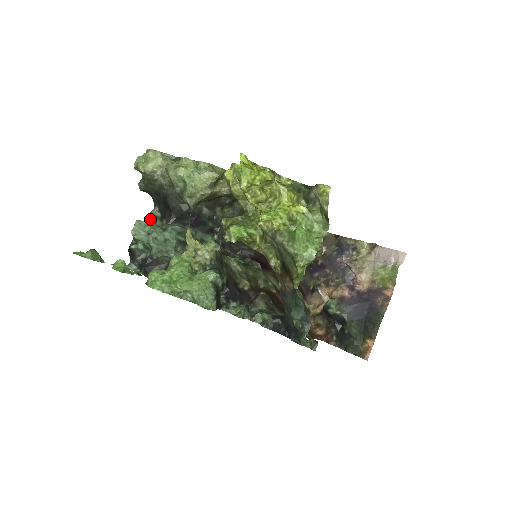
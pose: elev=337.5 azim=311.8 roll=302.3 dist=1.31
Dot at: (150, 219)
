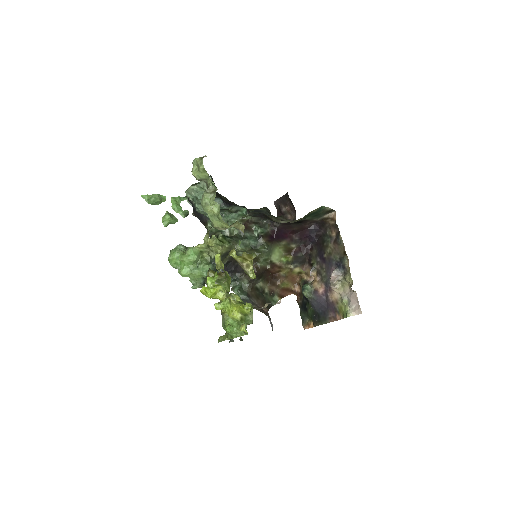
Dot at: occluded
